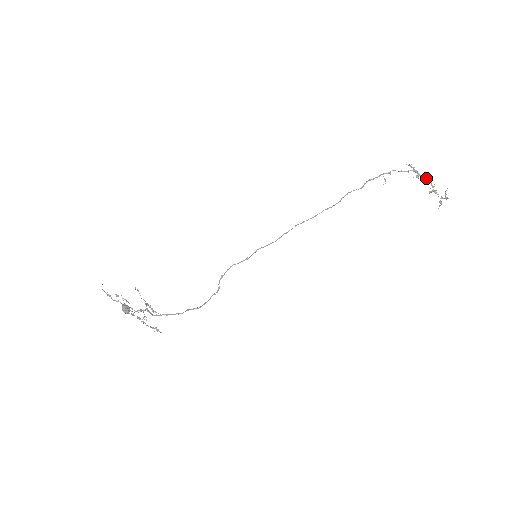
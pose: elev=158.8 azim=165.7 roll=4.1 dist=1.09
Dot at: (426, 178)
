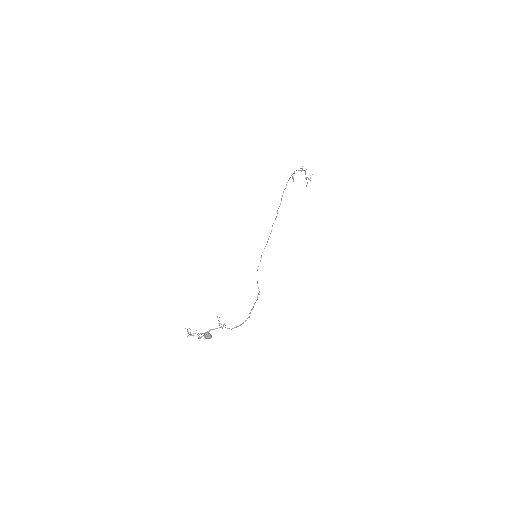
Dot at: (304, 170)
